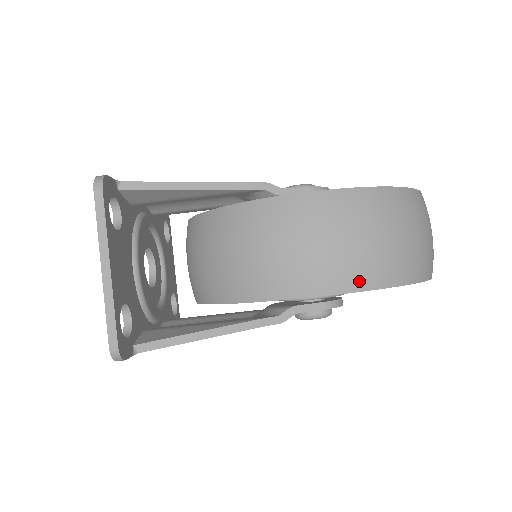
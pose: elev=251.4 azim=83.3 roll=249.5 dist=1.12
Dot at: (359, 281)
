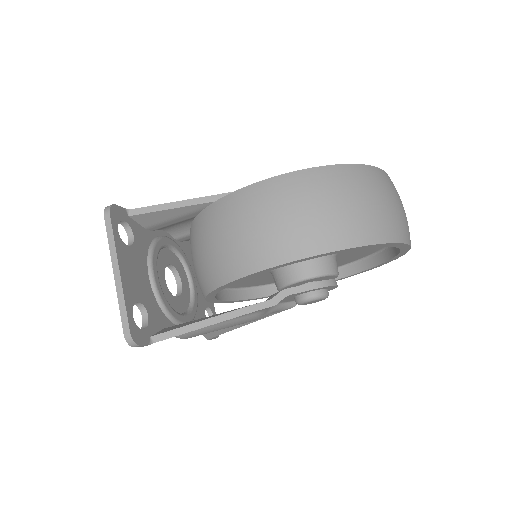
Dot at: (310, 247)
